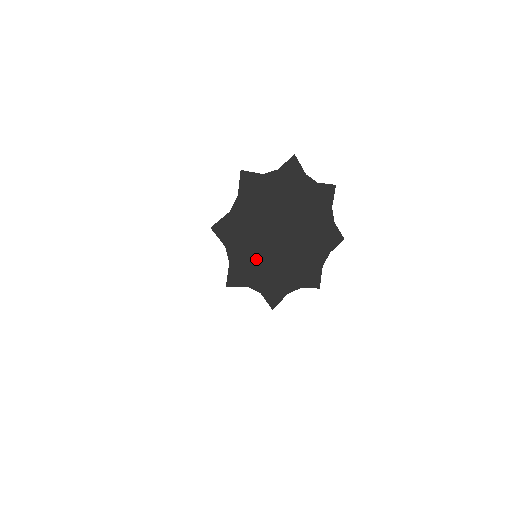
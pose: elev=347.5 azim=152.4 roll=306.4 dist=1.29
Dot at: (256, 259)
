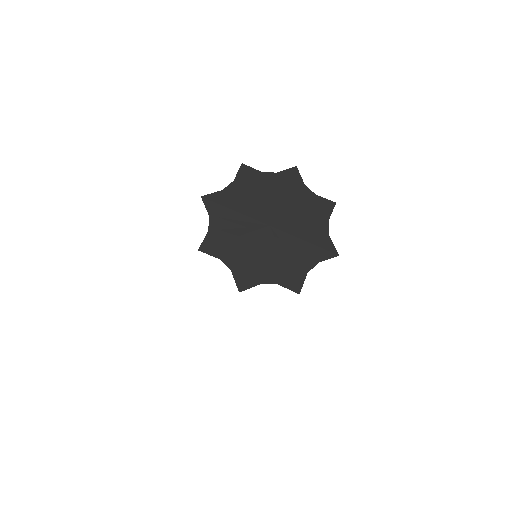
Dot at: (255, 257)
